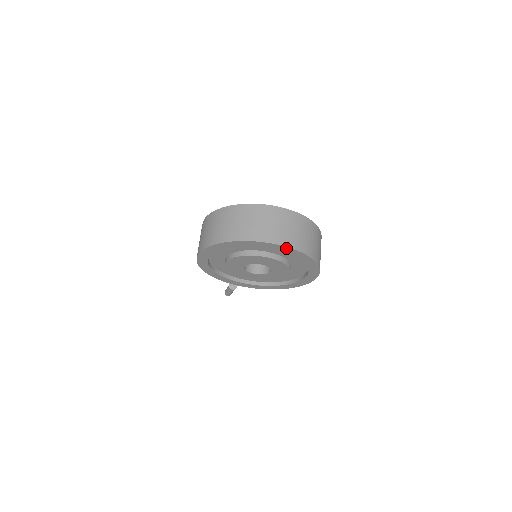
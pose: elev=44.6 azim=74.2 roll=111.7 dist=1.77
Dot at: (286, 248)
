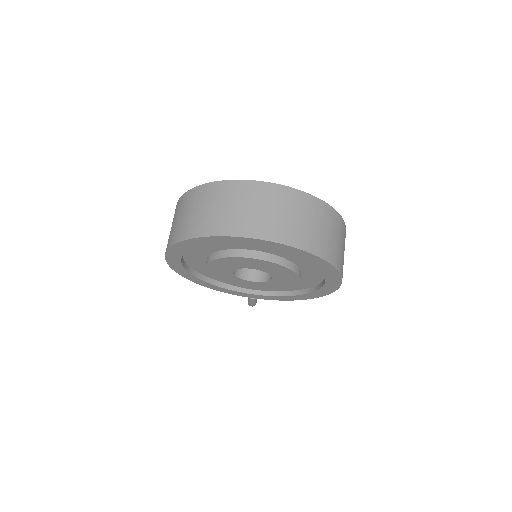
Dot at: (273, 244)
